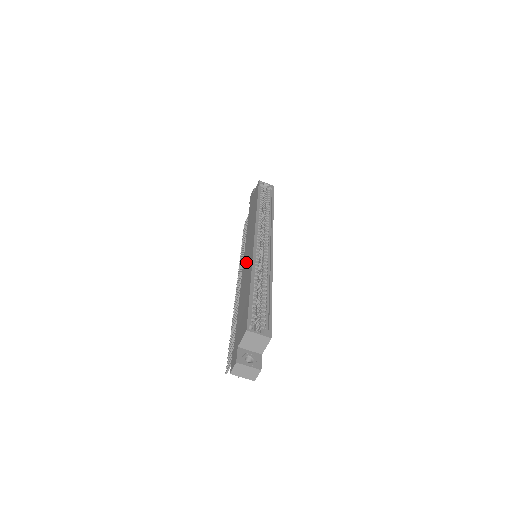
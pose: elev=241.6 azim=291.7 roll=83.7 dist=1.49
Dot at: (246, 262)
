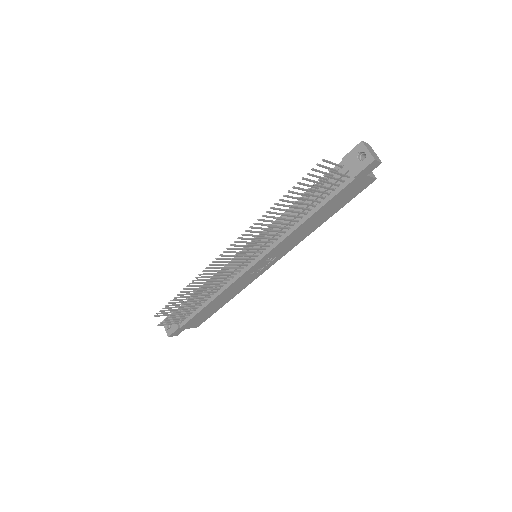
Dot at: occluded
